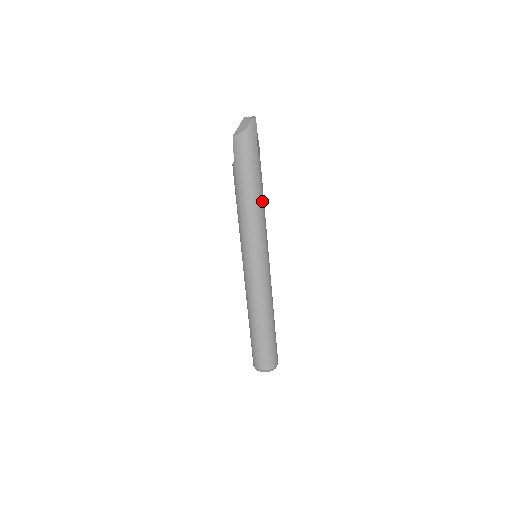
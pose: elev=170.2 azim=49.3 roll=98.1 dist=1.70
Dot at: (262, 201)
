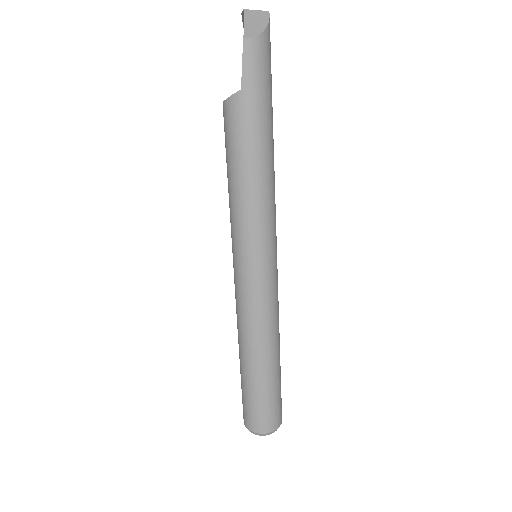
Dot at: occluded
